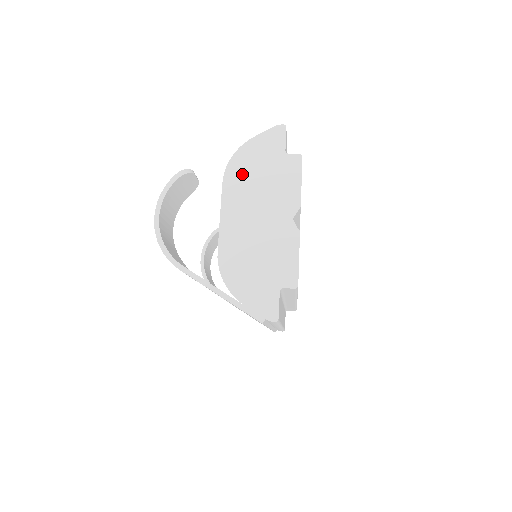
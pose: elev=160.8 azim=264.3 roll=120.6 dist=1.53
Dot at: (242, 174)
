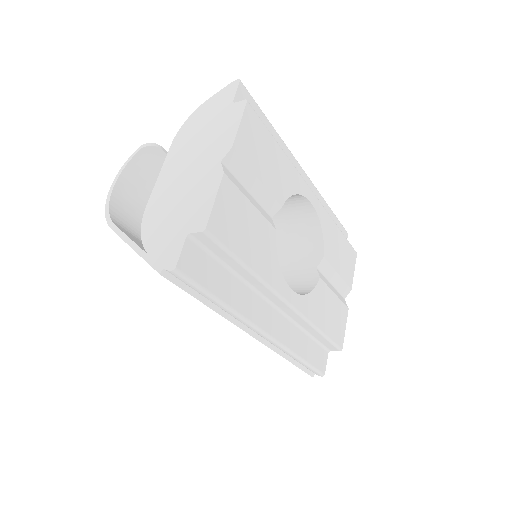
Dot at: (189, 132)
